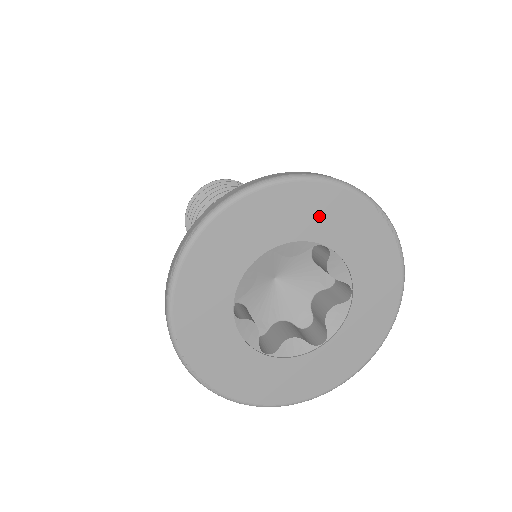
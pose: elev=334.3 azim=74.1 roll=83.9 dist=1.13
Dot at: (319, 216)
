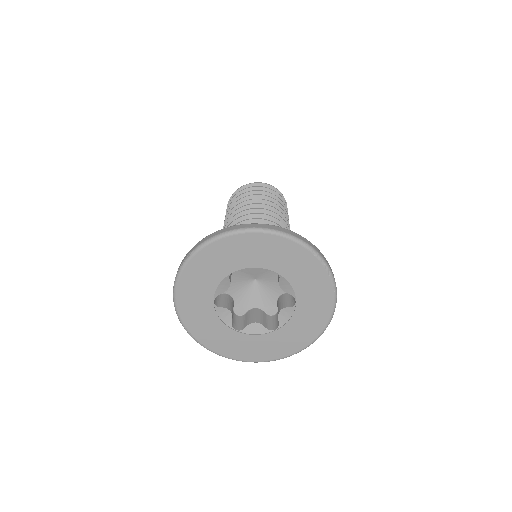
Dot at: (270, 254)
